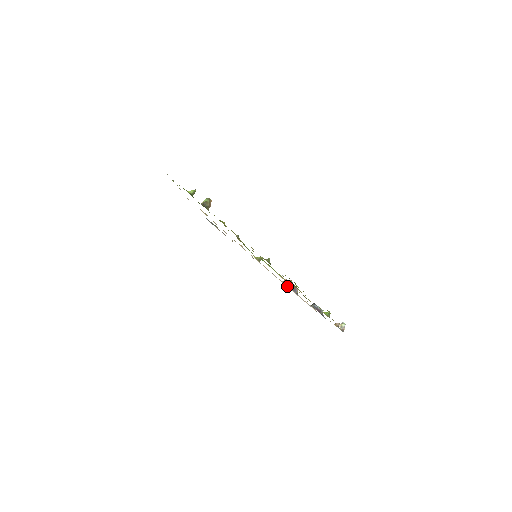
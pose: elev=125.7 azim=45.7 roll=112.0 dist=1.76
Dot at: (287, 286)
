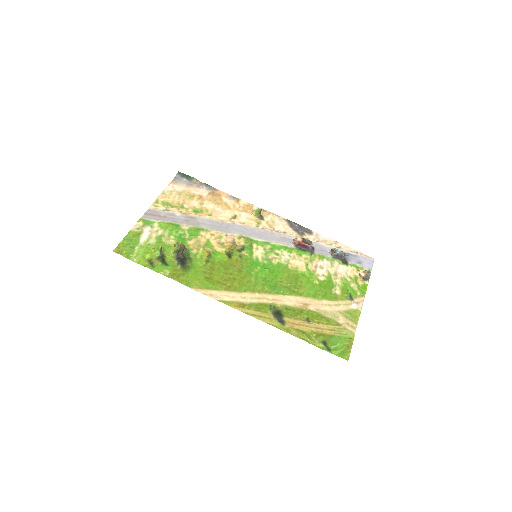
Dot at: (299, 236)
